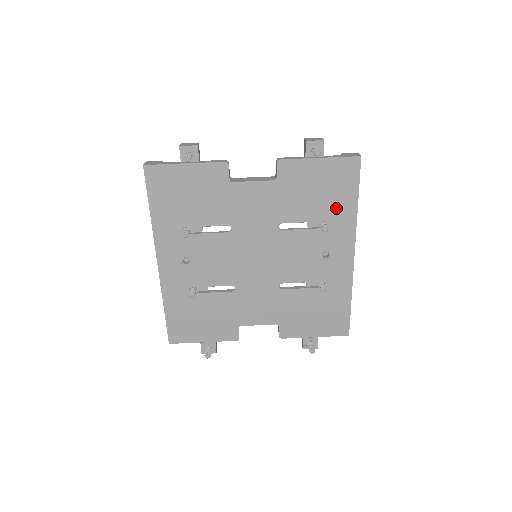
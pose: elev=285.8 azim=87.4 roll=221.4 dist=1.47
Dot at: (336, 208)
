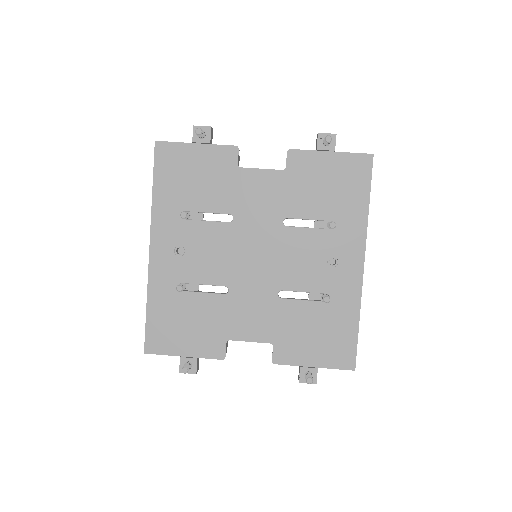
Dot at: (346, 207)
